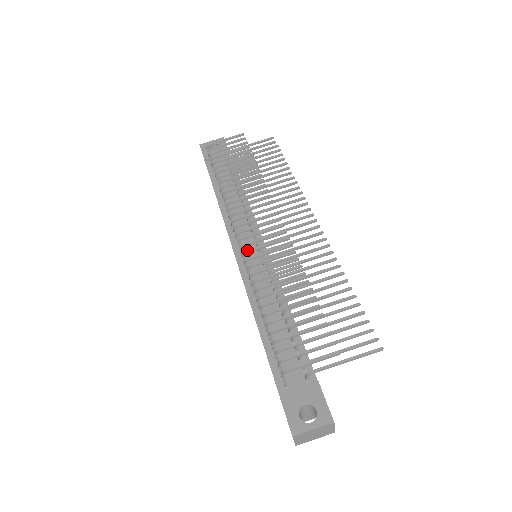
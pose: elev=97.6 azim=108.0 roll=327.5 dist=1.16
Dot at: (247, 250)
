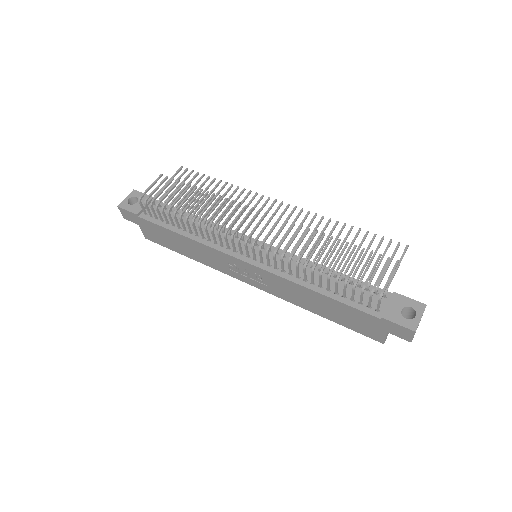
Dot at: (268, 246)
